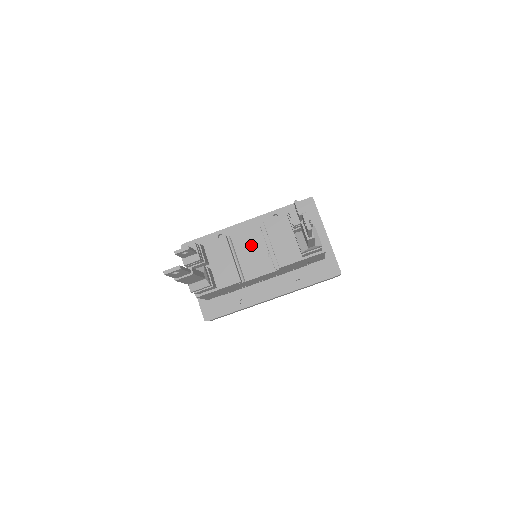
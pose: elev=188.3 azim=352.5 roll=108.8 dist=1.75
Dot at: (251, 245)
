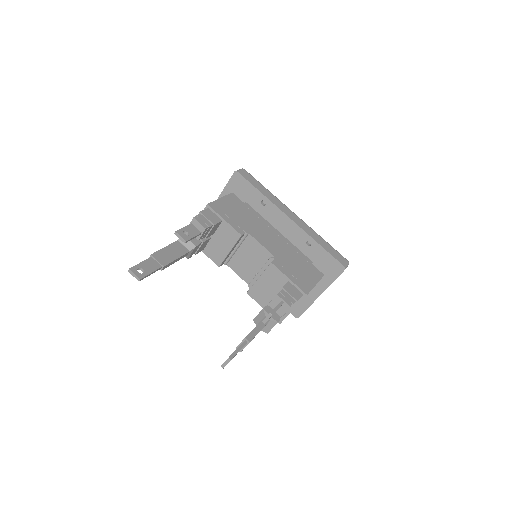
Dot at: (254, 255)
